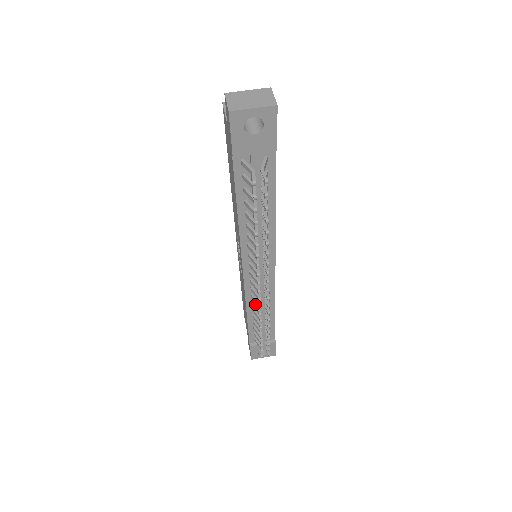
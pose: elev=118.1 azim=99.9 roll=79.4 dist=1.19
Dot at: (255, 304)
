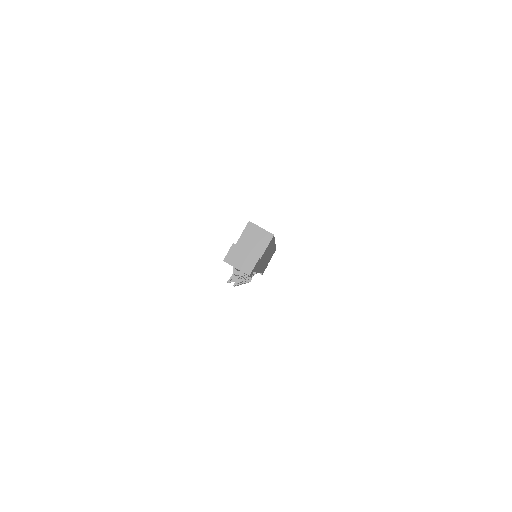
Dot at: occluded
